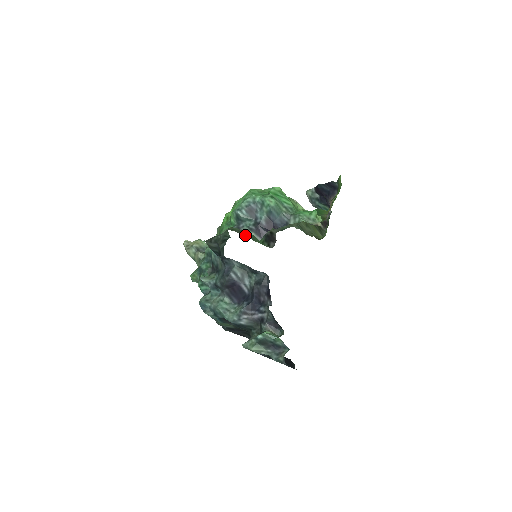
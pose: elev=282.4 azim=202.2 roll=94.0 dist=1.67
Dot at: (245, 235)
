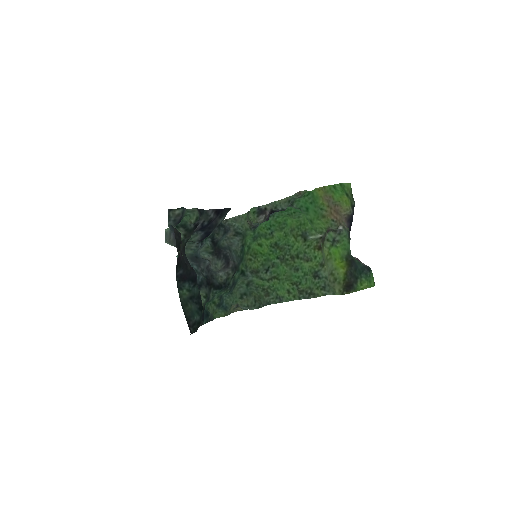
Dot at: (248, 215)
